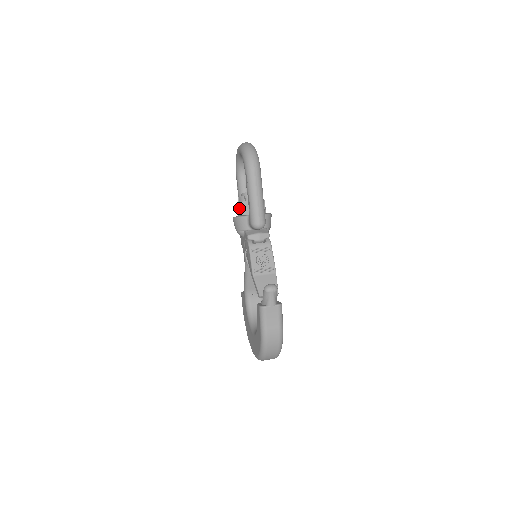
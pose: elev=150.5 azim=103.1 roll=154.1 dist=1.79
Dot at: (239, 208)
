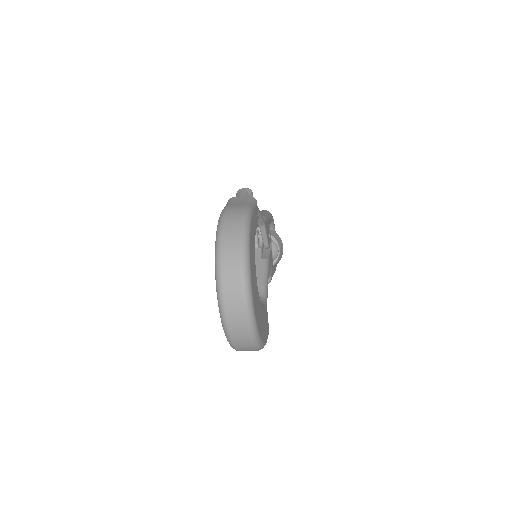
Dot at: occluded
